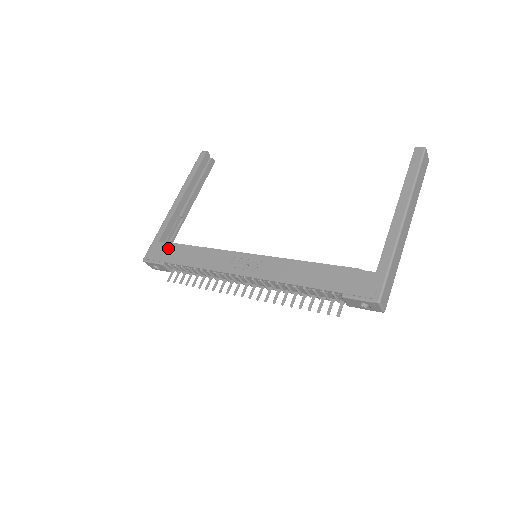
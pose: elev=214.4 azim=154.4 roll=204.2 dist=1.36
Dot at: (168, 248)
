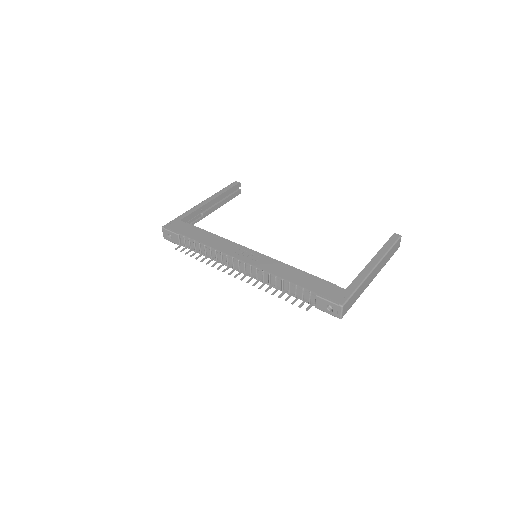
Dot at: (187, 226)
